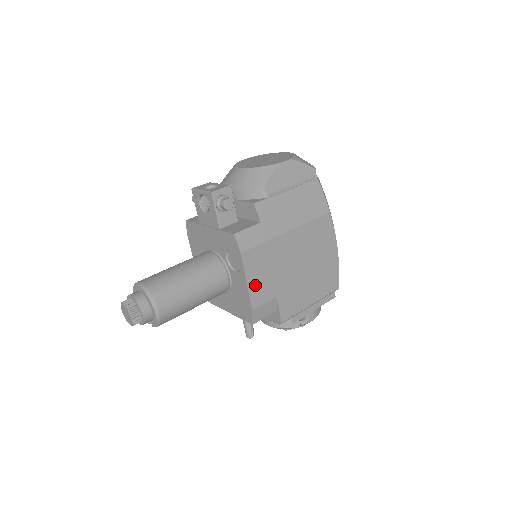
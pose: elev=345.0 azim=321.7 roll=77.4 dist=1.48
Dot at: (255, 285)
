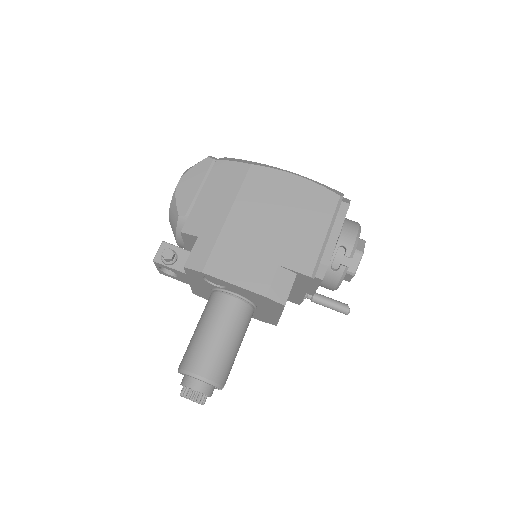
Dot at: (244, 278)
